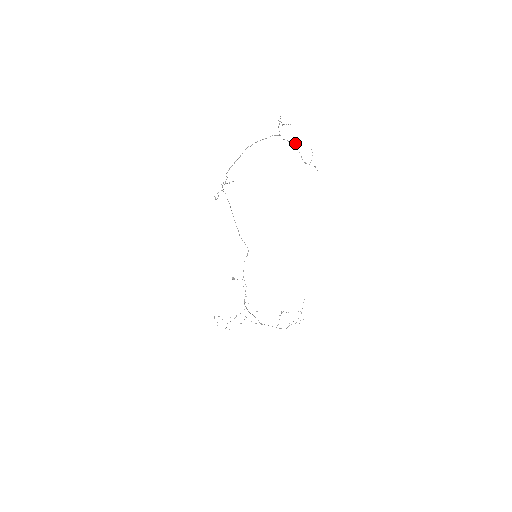
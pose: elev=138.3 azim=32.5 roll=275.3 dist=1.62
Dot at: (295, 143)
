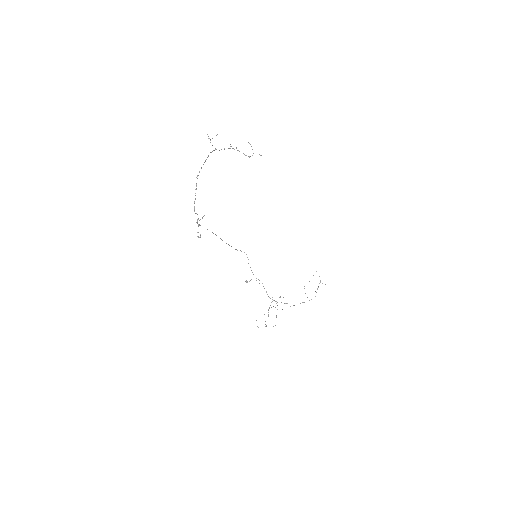
Dot at: occluded
